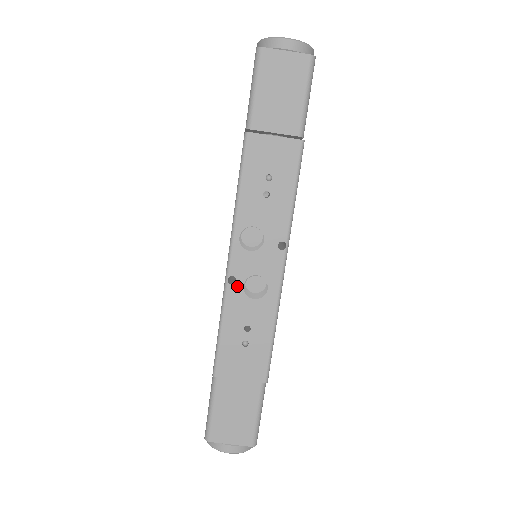
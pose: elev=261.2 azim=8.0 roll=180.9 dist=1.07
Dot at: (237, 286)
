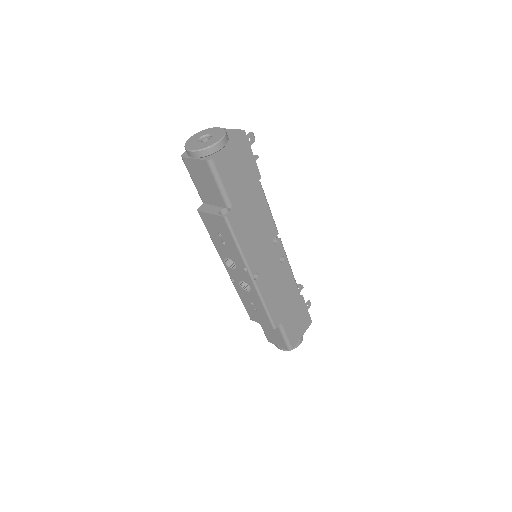
Dot at: (237, 284)
